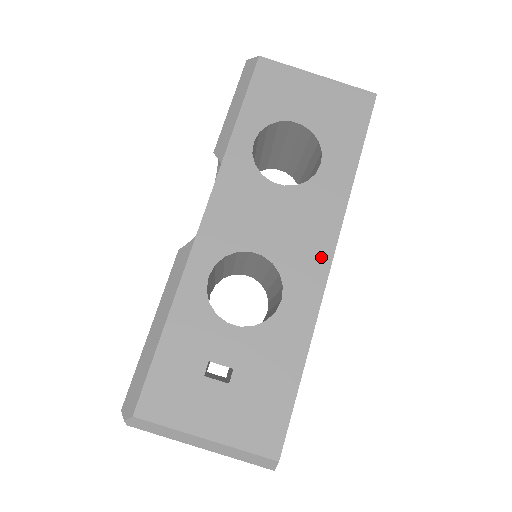
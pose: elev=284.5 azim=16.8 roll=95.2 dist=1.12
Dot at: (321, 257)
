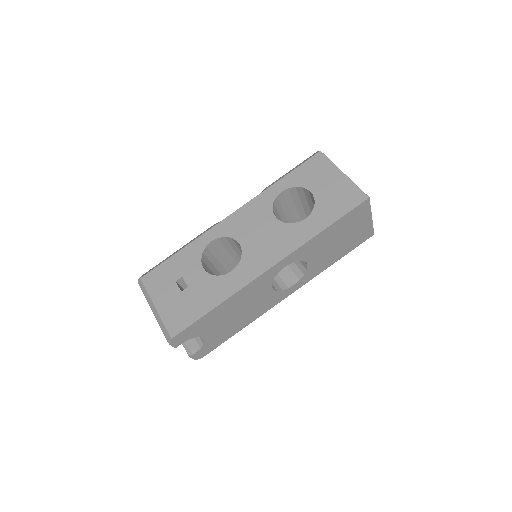
Dot at: (266, 263)
